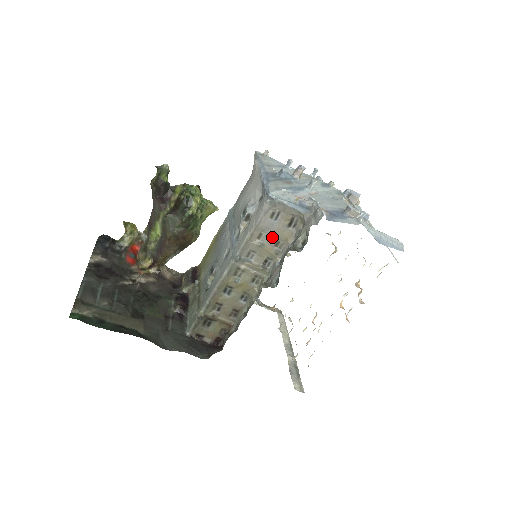
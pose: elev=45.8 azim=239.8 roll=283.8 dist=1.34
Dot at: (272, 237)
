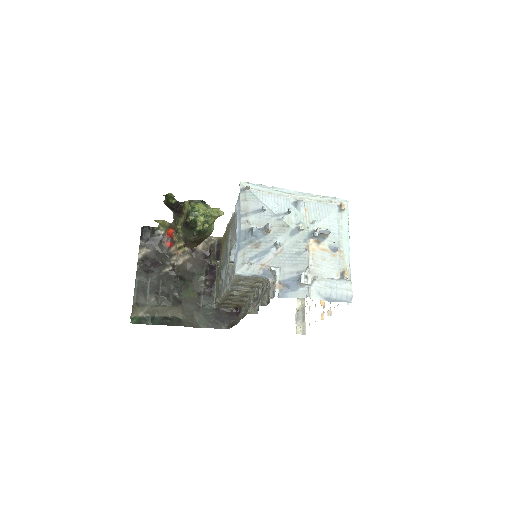
Dot at: (251, 280)
